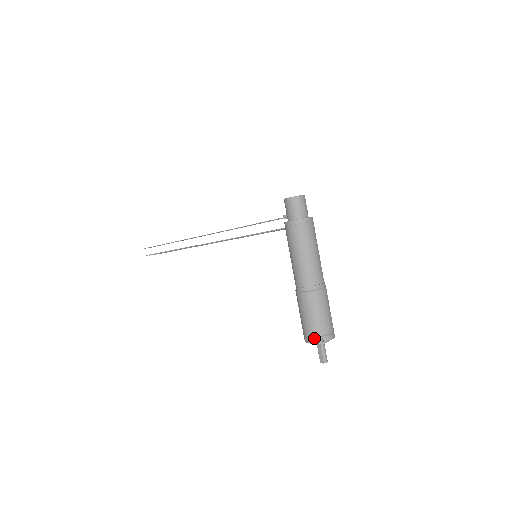
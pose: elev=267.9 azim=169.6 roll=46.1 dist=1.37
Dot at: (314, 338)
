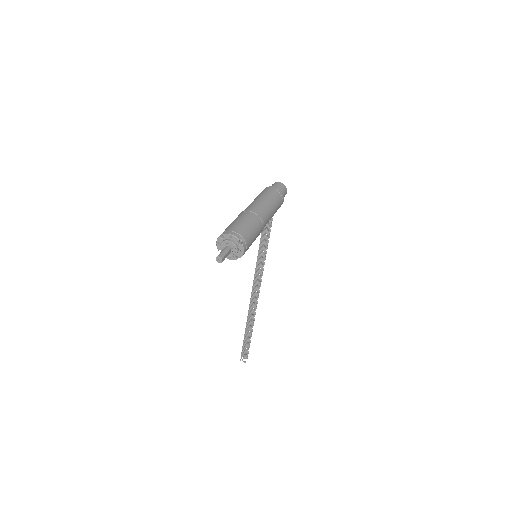
Dot at: (220, 236)
